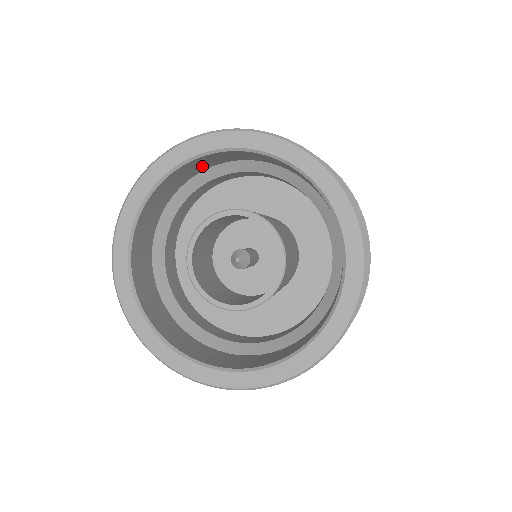
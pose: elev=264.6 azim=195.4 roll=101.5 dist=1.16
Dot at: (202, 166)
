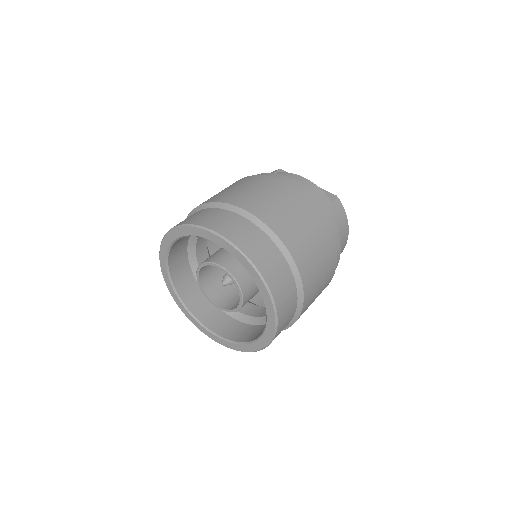
Dot at: occluded
